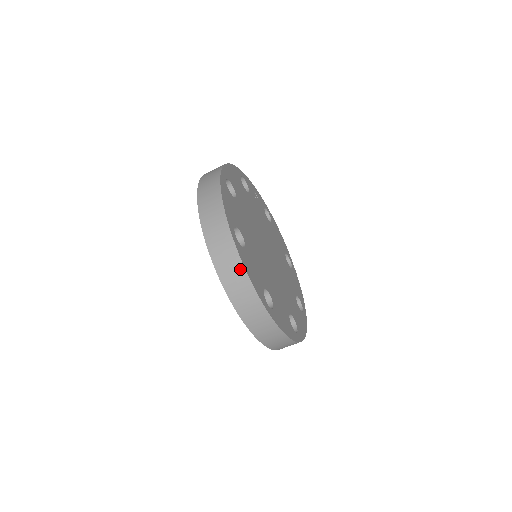
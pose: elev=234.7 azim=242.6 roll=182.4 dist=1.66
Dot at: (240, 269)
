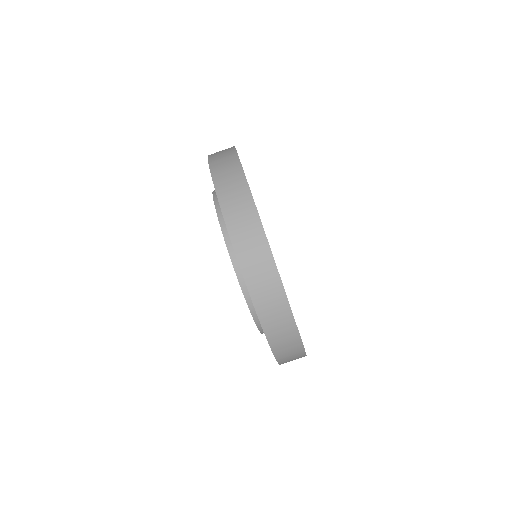
Dot at: occluded
